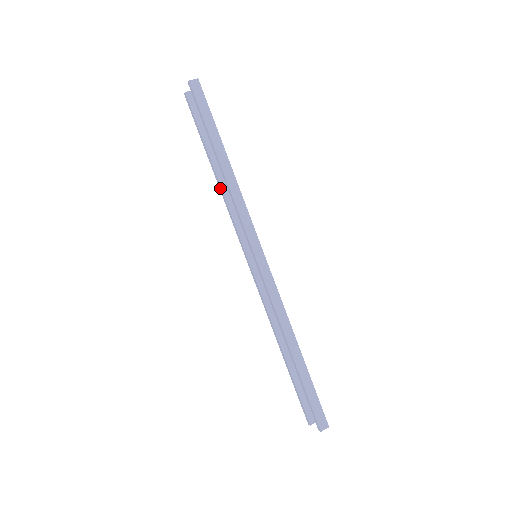
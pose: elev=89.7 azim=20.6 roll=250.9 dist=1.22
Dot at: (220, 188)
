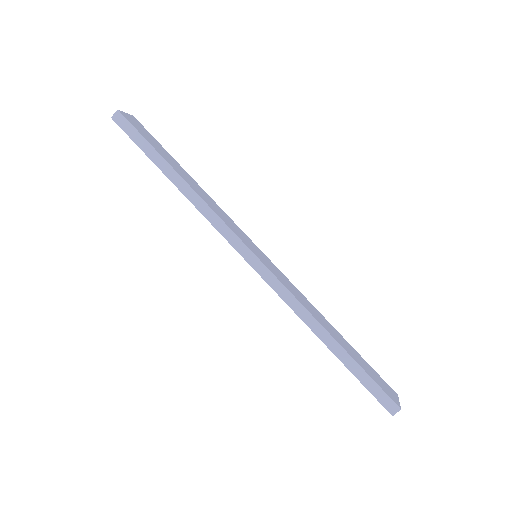
Dot at: occluded
